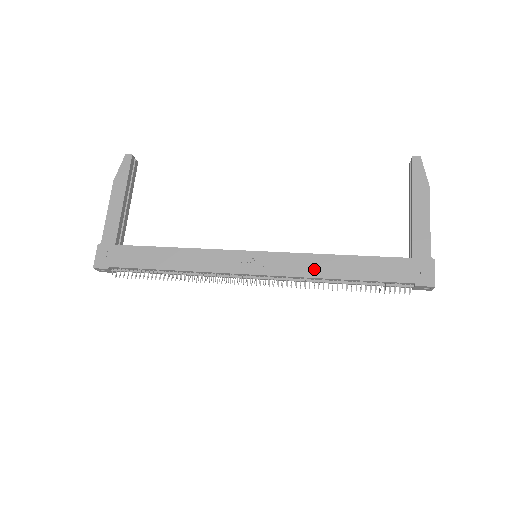
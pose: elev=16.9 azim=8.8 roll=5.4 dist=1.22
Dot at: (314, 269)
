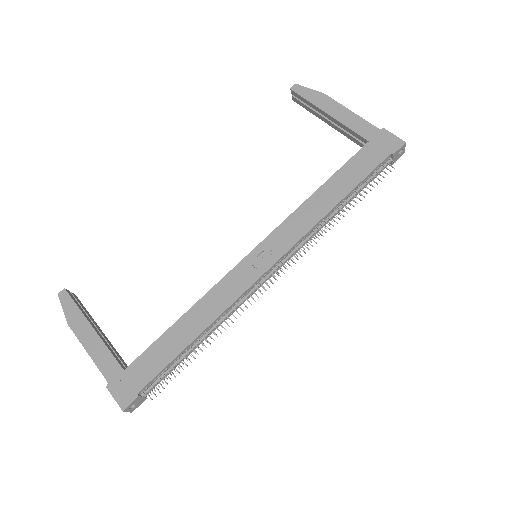
Dot at: (312, 216)
